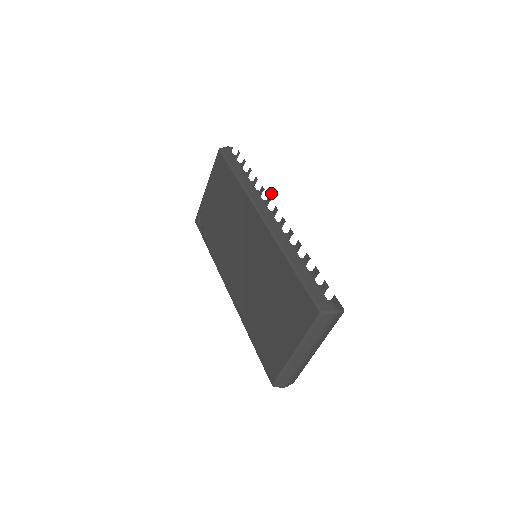
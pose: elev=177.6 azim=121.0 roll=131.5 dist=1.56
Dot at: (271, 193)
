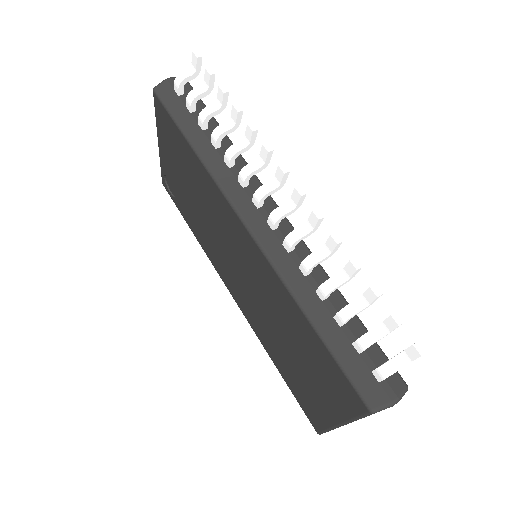
Dot at: (252, 175)
